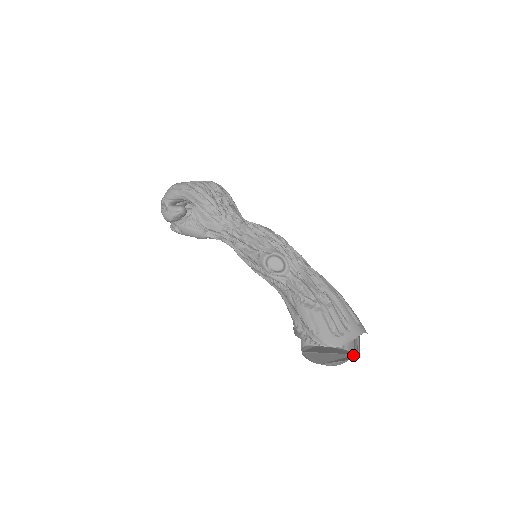
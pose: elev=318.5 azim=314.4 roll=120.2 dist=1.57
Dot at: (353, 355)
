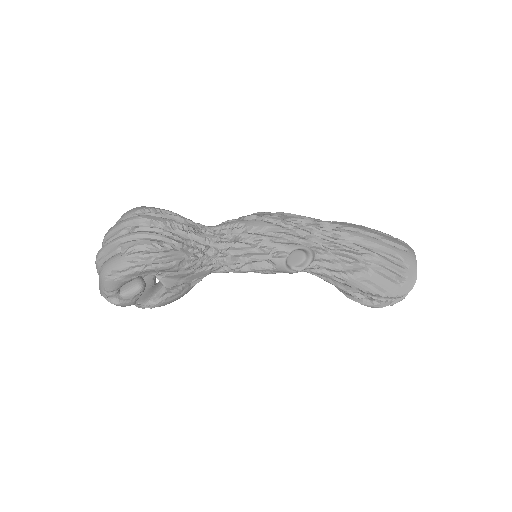
Dot at: occluded
